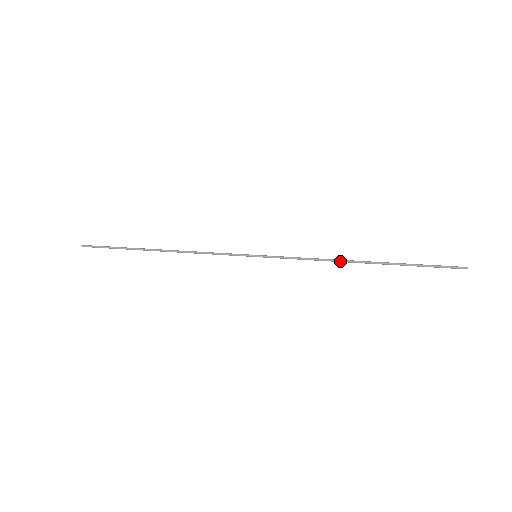
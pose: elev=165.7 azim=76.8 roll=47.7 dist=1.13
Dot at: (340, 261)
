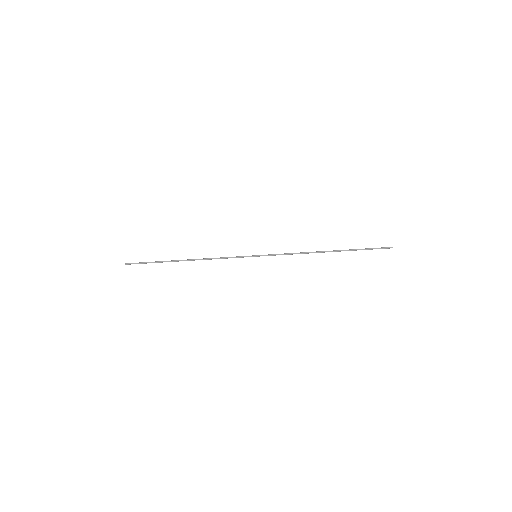
Dot at: (313, 252)
